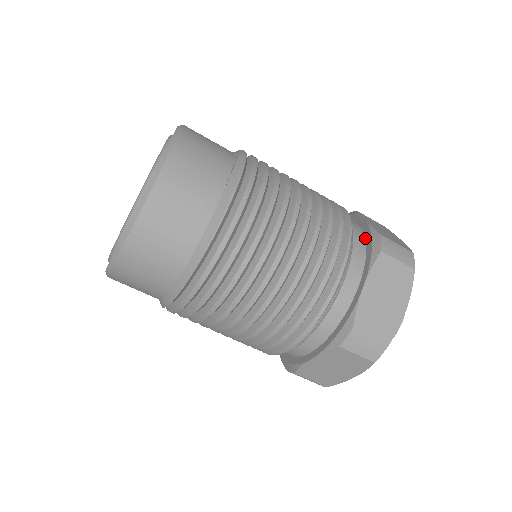
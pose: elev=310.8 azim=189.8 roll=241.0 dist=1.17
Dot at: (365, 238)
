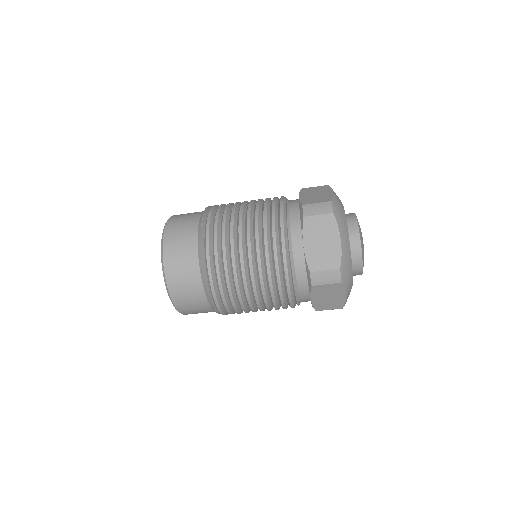
Dot at: occluded
